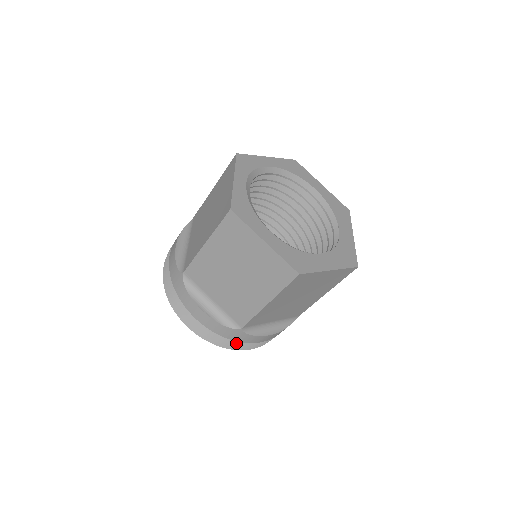
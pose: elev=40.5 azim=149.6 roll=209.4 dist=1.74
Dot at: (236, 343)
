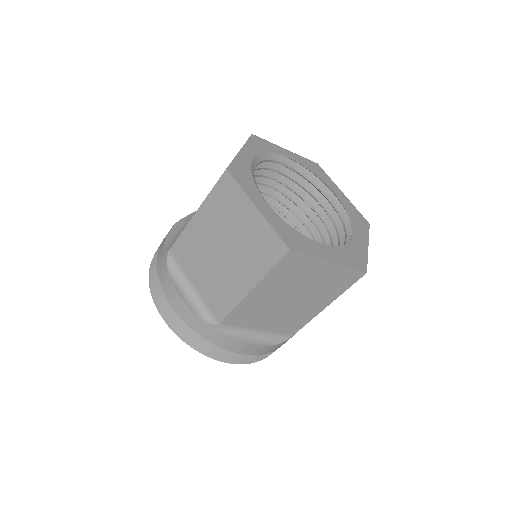
Dot at: (212, 347)
